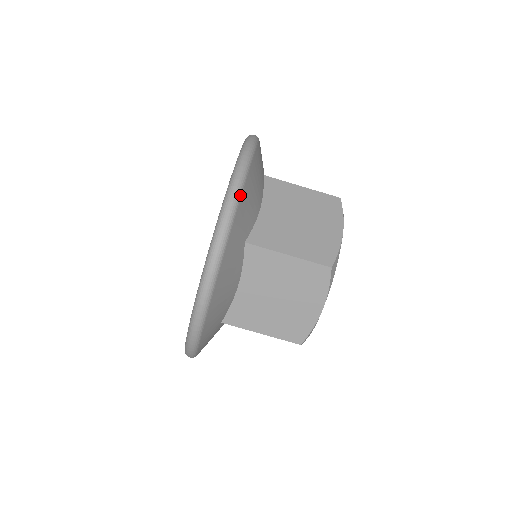
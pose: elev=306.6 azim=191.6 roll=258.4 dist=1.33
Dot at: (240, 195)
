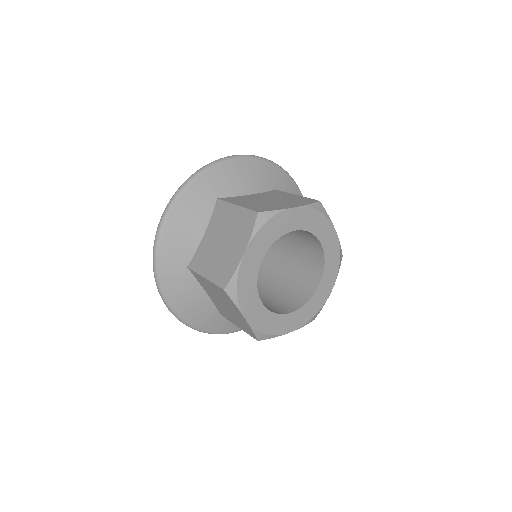
Dot at: (221, 162)
